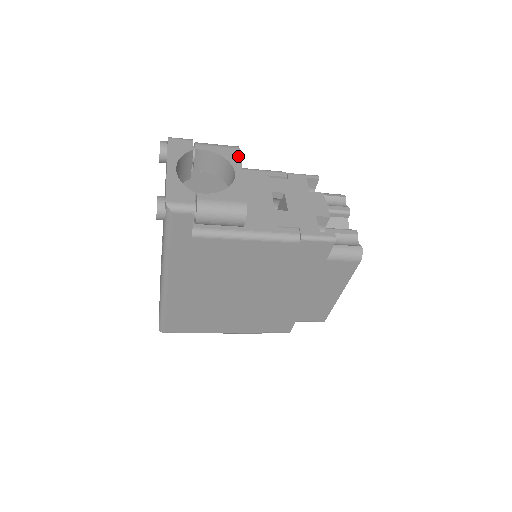
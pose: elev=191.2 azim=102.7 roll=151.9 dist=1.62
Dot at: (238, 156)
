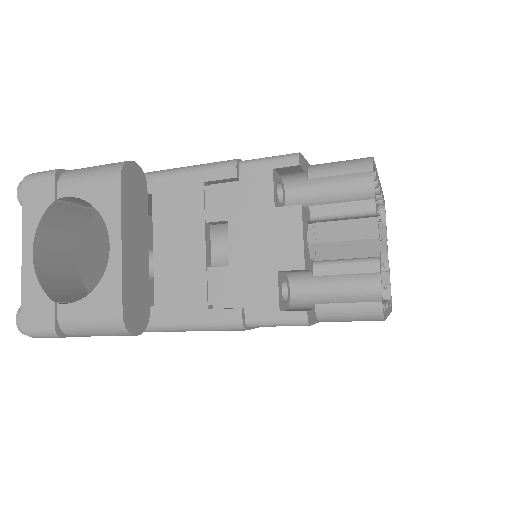
Dot at: (116, 198)
